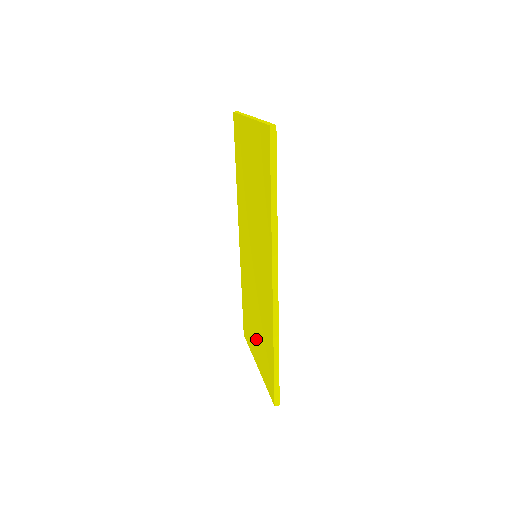
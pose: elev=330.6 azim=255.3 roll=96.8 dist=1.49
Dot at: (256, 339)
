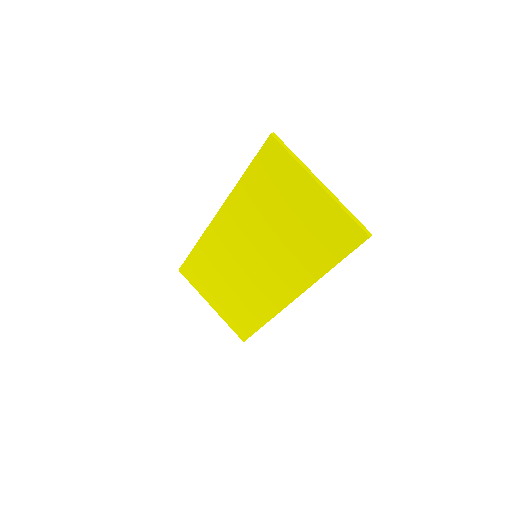
Dot at: (221, 295)
